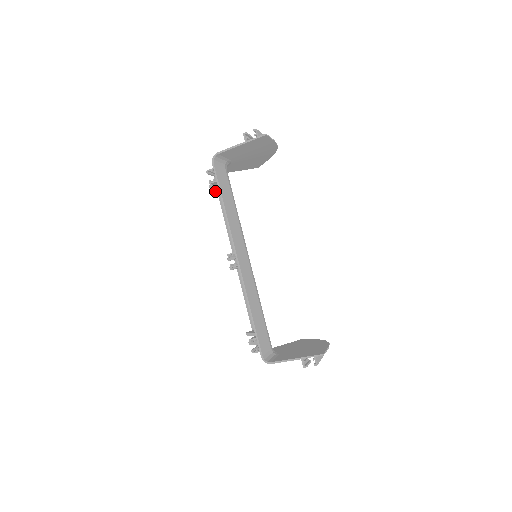
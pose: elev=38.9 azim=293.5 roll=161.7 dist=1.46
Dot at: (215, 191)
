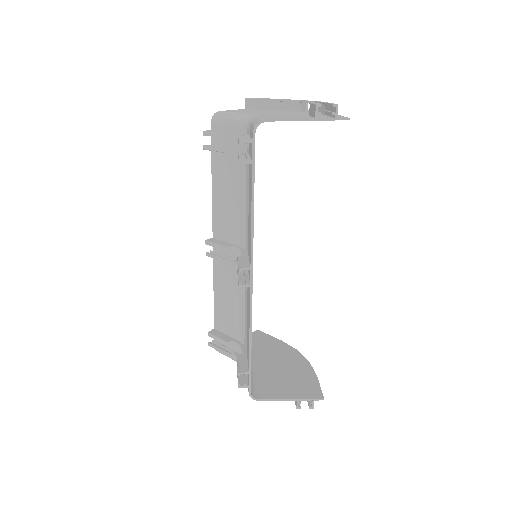
Dot at: (216, 147)
